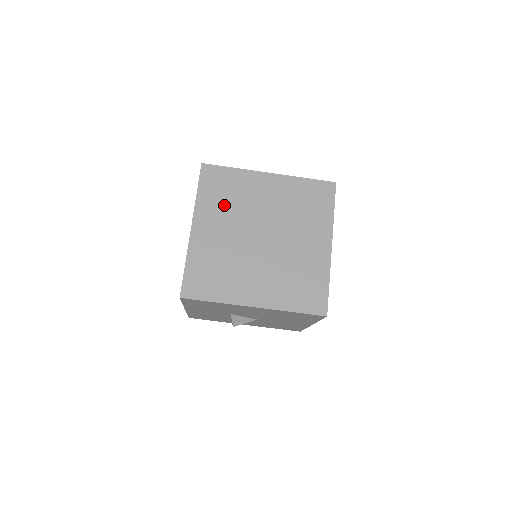
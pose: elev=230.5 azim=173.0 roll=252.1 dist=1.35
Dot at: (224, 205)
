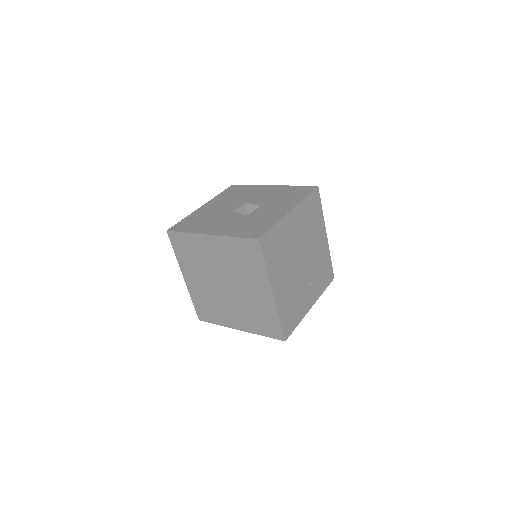
Dot at: (193, 262)
